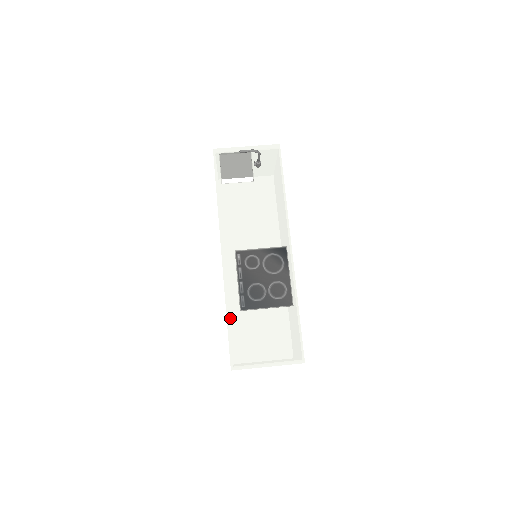
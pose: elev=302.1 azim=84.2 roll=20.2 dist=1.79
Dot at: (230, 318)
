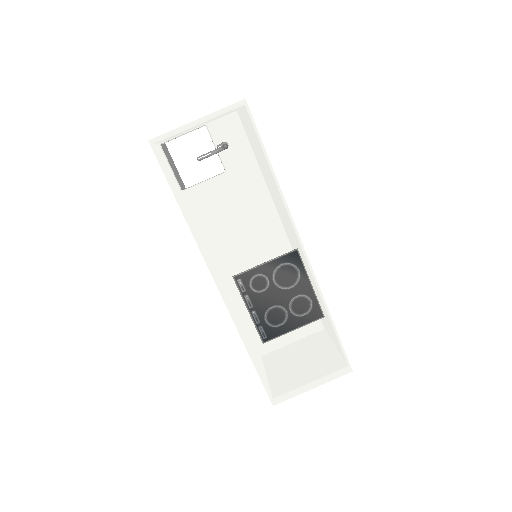
Dot at: (254, 355)
